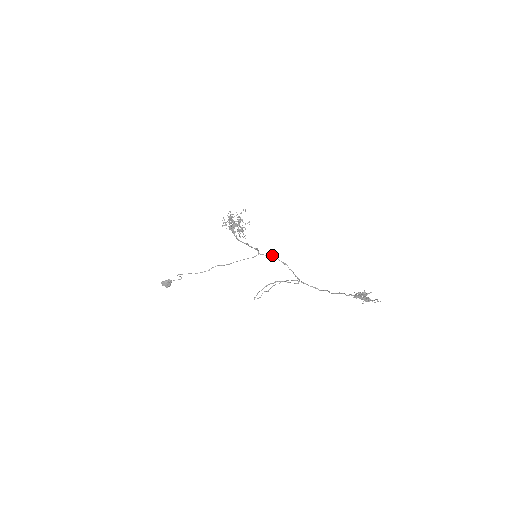
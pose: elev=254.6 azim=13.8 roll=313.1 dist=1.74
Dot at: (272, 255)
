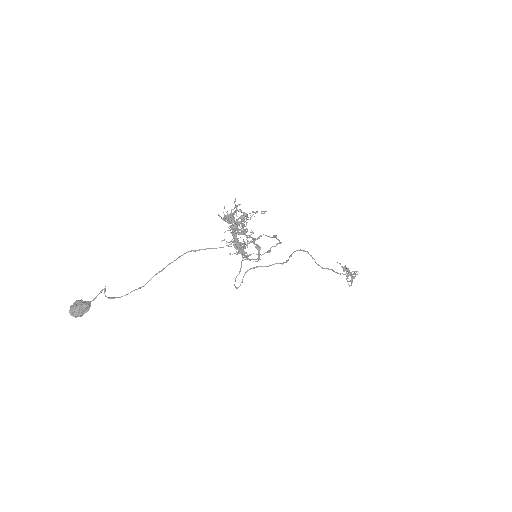
Dot at: (266, 235)
